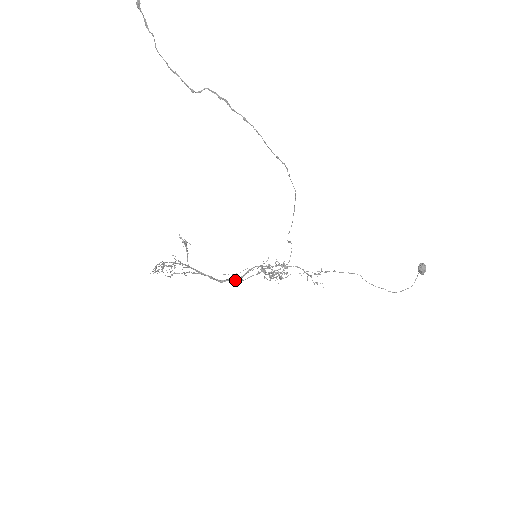
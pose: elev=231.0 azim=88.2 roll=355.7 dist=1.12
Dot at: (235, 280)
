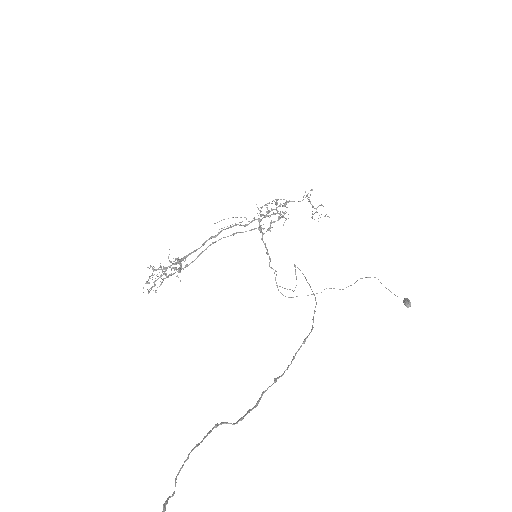
Dot at: occluded
